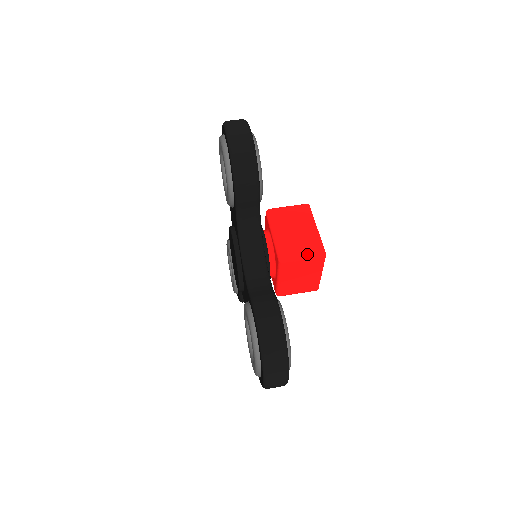
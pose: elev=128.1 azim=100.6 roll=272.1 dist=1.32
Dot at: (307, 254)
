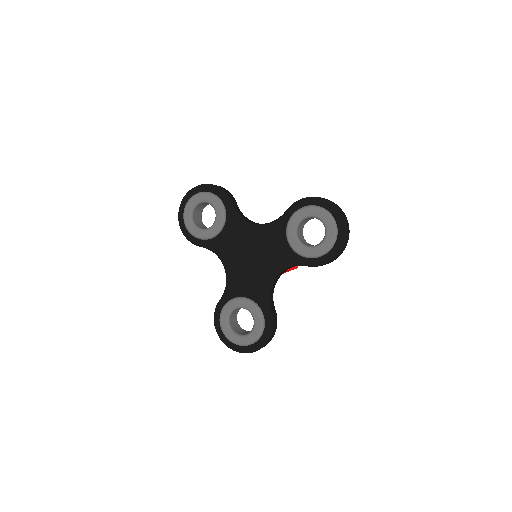
Dot at: occluded
